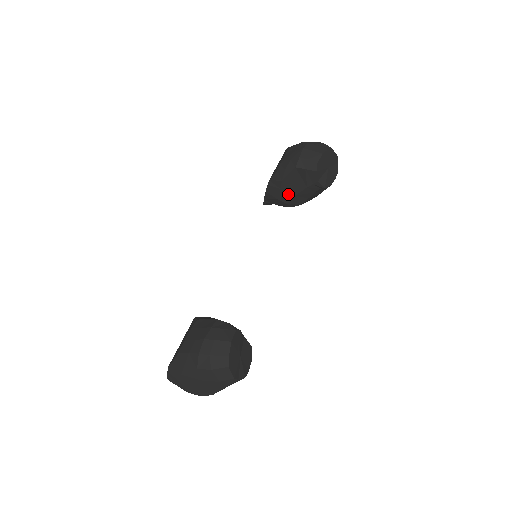
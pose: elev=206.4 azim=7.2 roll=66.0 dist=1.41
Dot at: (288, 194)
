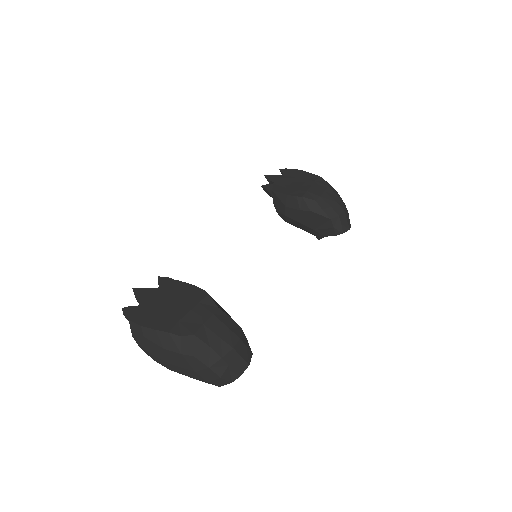
Dot at: (297, 216)
